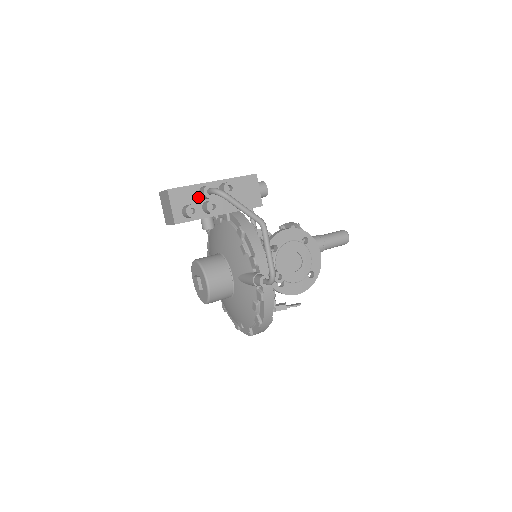
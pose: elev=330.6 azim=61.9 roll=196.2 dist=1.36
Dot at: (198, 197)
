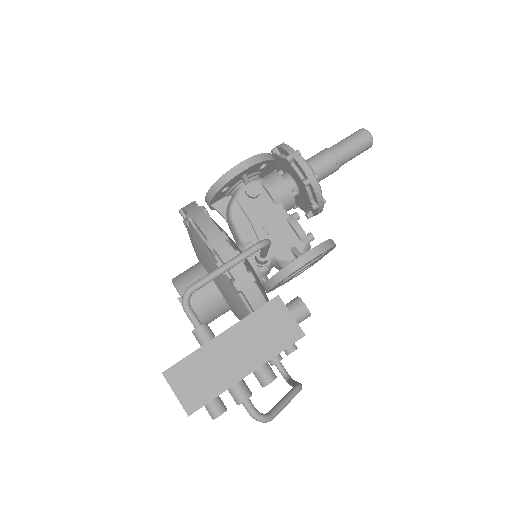
Dot at: occluded
